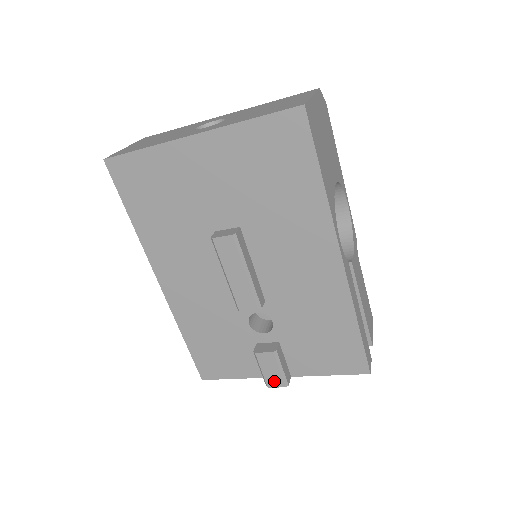
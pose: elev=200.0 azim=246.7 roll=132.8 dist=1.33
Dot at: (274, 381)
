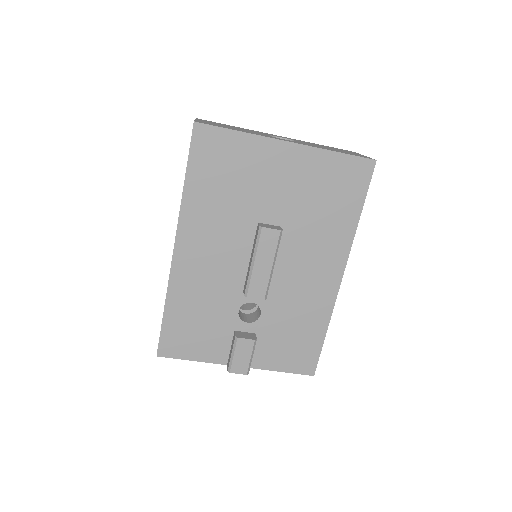
Dot at: (239, 367)
